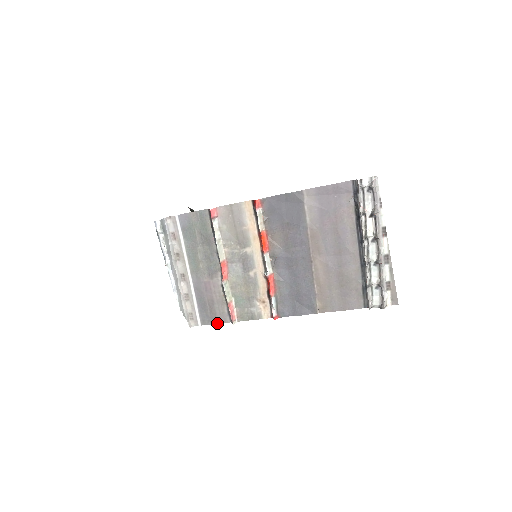
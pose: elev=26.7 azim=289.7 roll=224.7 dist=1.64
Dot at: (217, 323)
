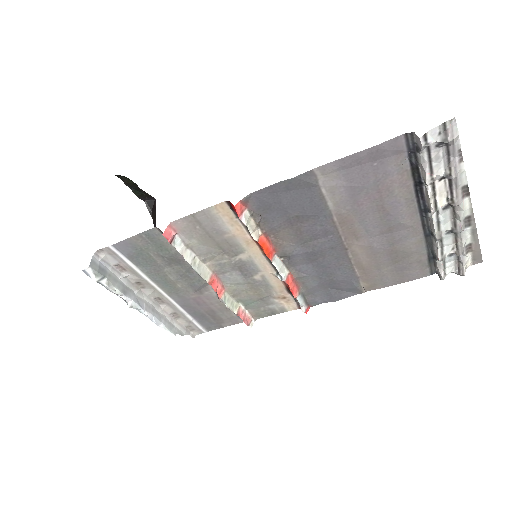
Dot at: occluded
